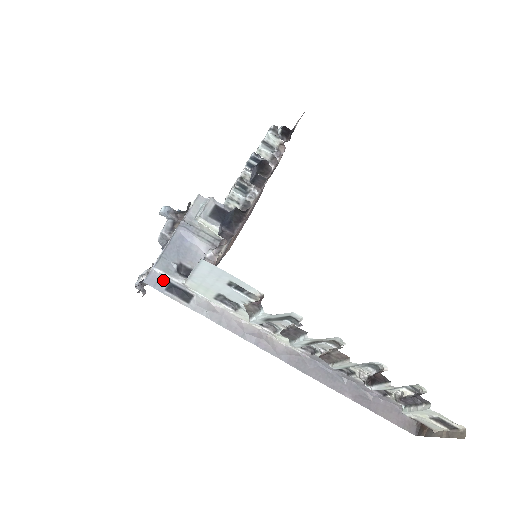
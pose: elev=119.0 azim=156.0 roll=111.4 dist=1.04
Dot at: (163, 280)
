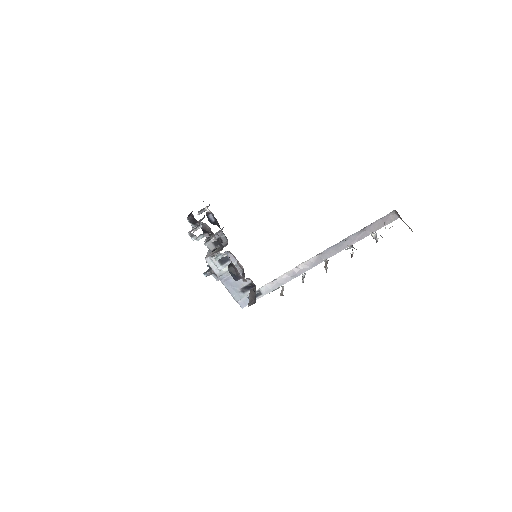
Dot at: (245, 300)
